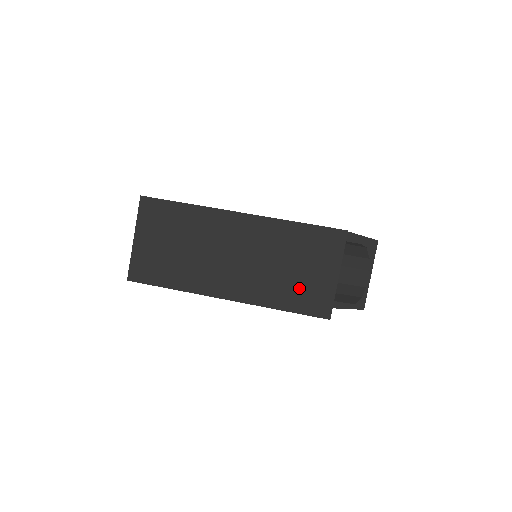
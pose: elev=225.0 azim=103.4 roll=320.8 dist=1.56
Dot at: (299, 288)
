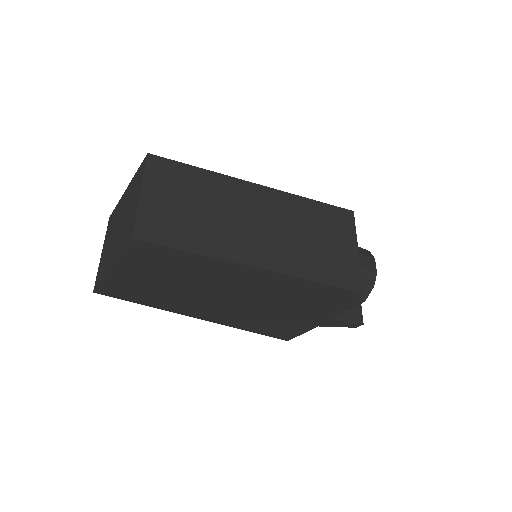
Dot at: (326, 259)
